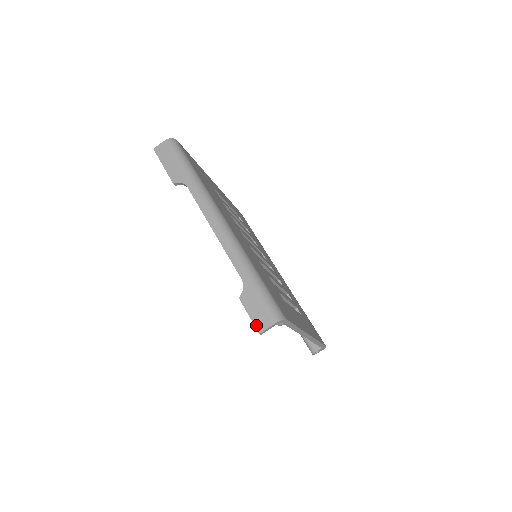
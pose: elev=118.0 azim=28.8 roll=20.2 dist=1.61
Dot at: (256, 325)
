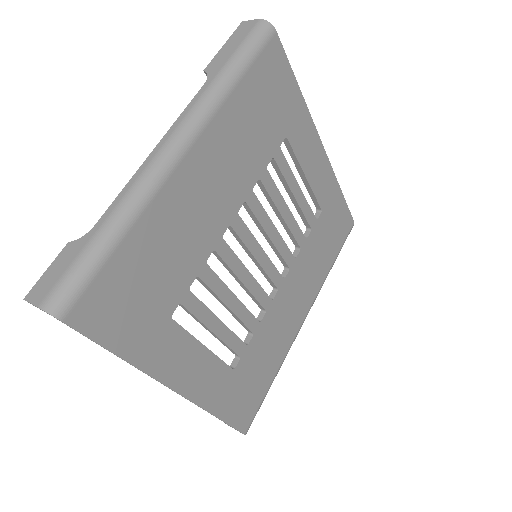
Dot at: (34, 287)
